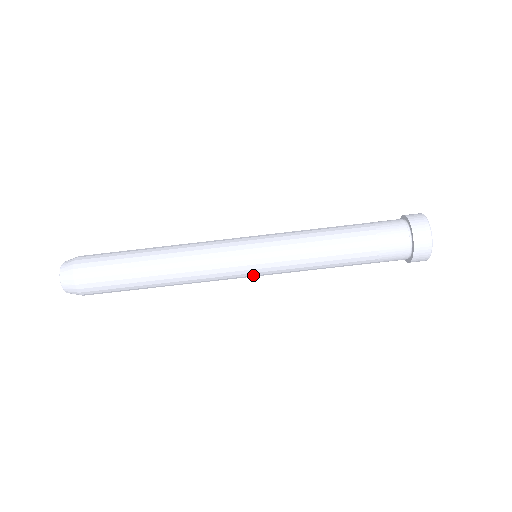
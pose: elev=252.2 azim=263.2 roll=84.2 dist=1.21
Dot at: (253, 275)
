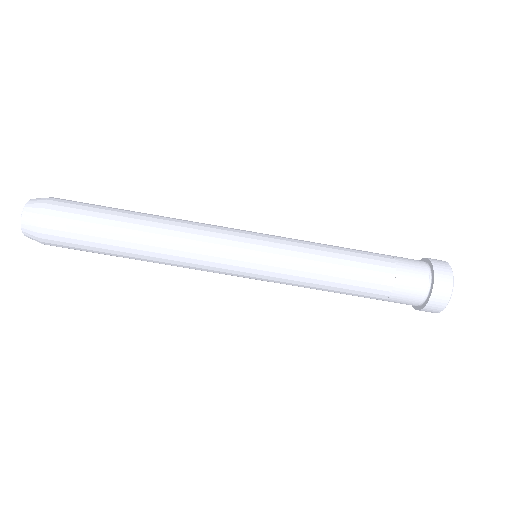
Dot at: (249, 272)
